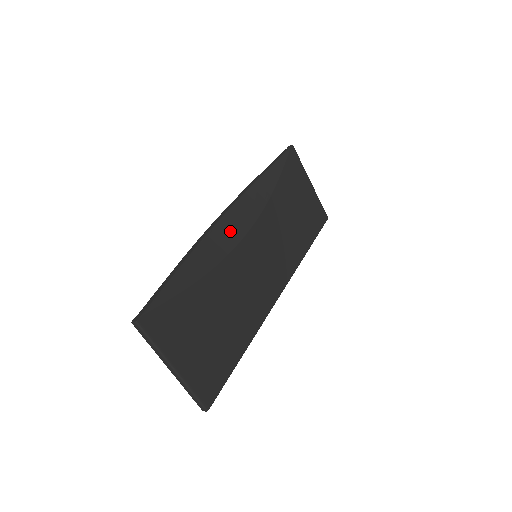
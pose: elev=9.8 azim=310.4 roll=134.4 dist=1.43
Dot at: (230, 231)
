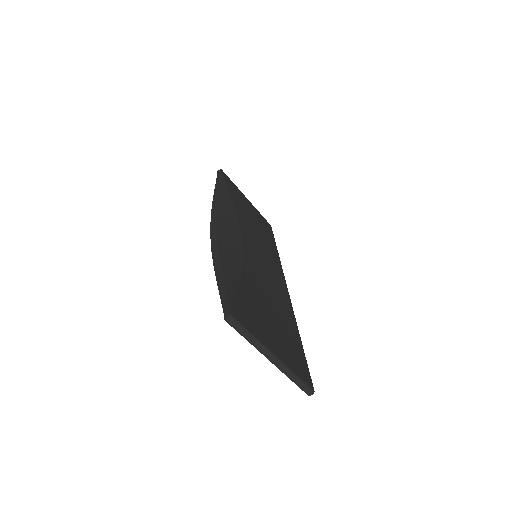
Dot at: (229, 237)
